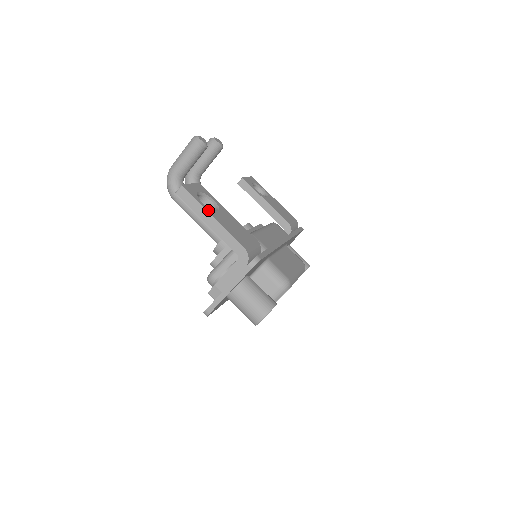
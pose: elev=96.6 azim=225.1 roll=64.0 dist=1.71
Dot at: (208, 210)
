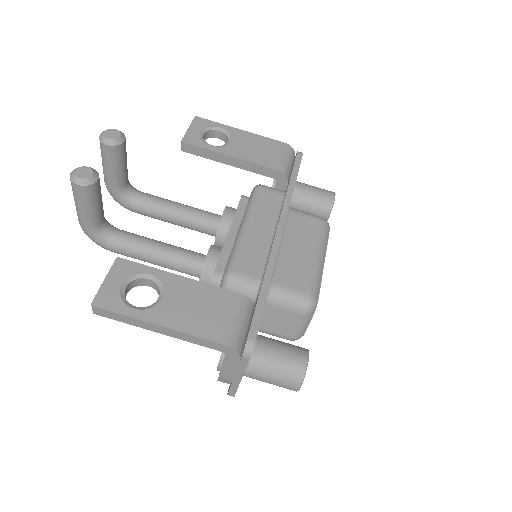
Dot at: (147, 317)
